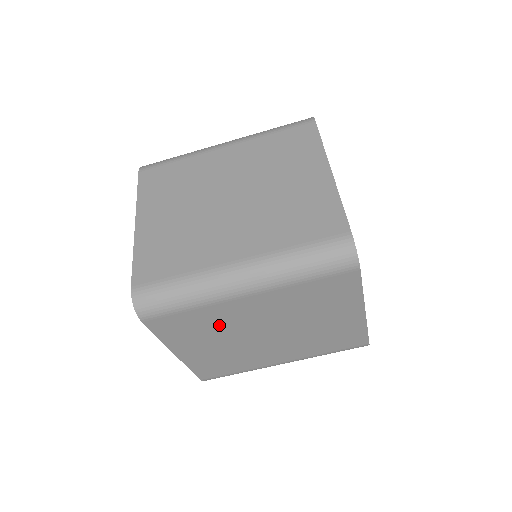
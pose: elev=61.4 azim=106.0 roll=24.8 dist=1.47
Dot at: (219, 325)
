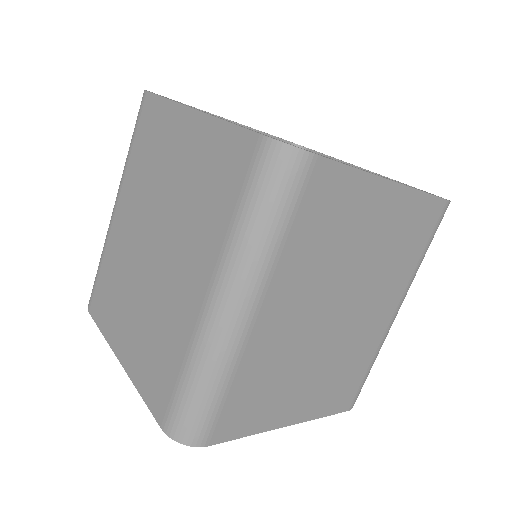
Dot at: (279, 363)
